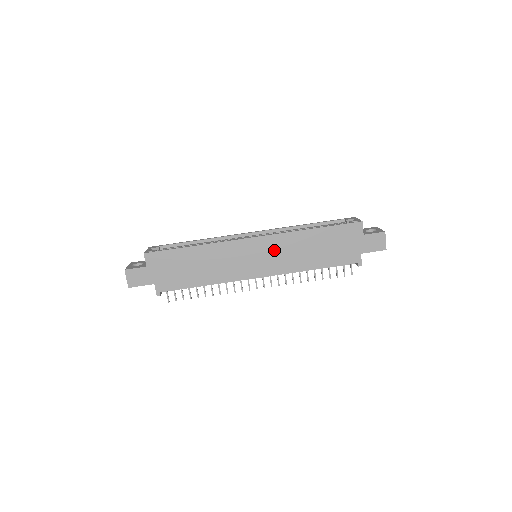
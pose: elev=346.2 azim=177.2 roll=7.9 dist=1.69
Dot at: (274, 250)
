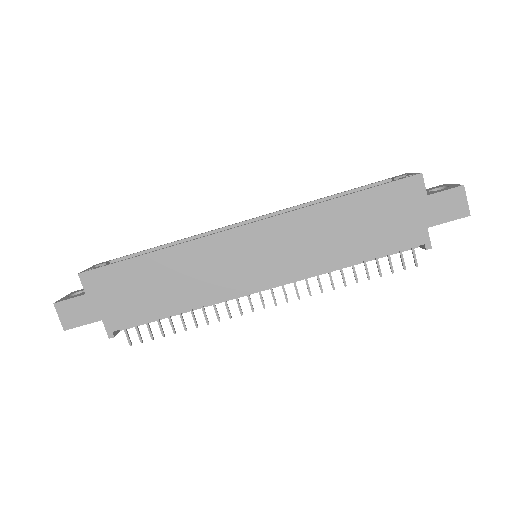
Dot at: (281, 241)
